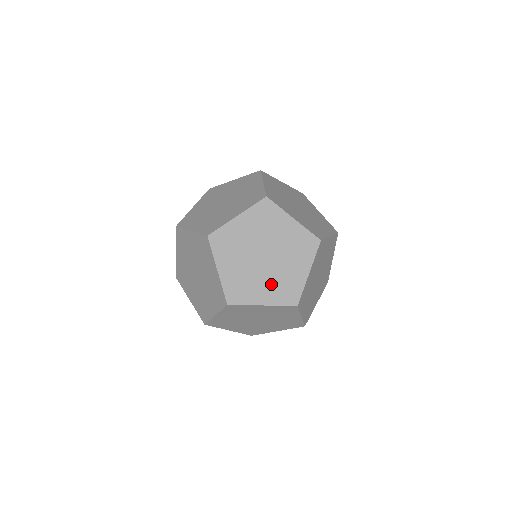
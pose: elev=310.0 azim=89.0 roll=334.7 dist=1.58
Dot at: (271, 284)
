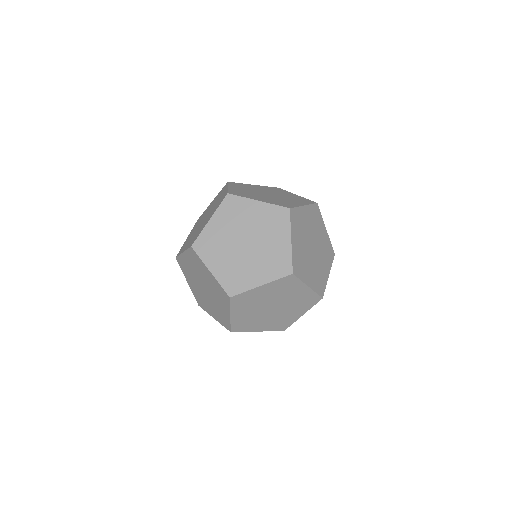
Dot at: (230, 264)
